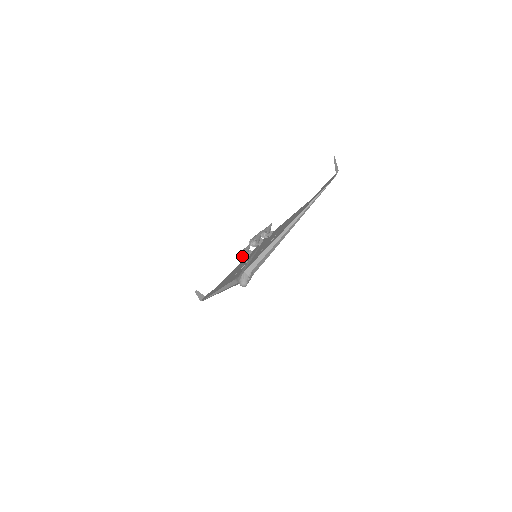
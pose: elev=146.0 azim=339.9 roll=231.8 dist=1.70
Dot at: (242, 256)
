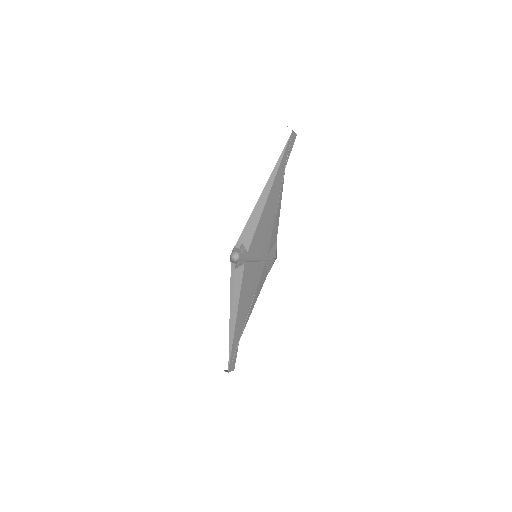
Dot at: occluded
